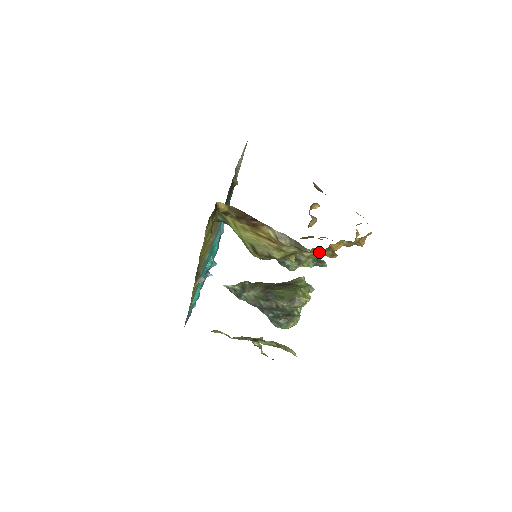
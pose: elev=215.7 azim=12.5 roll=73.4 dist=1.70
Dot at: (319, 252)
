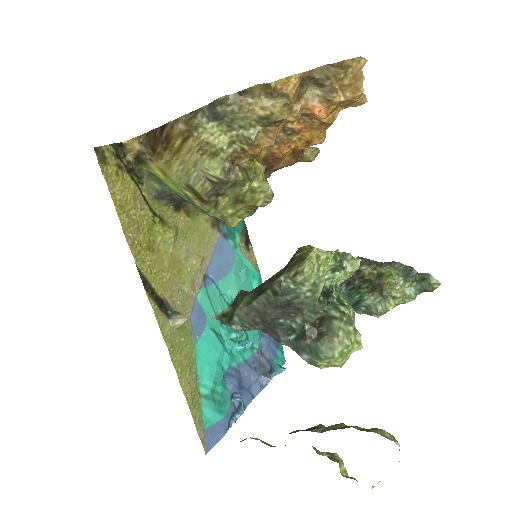
Dot at: (256, 107)
